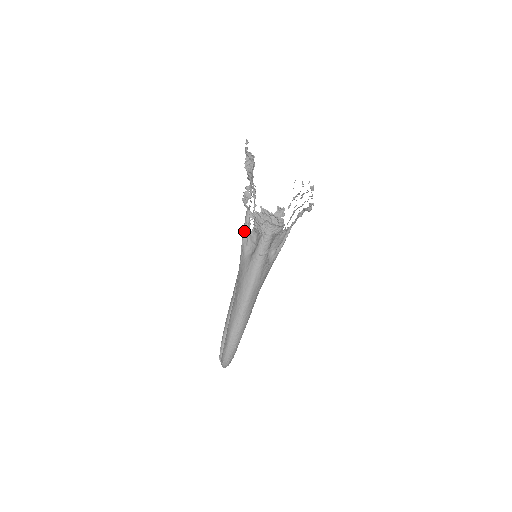
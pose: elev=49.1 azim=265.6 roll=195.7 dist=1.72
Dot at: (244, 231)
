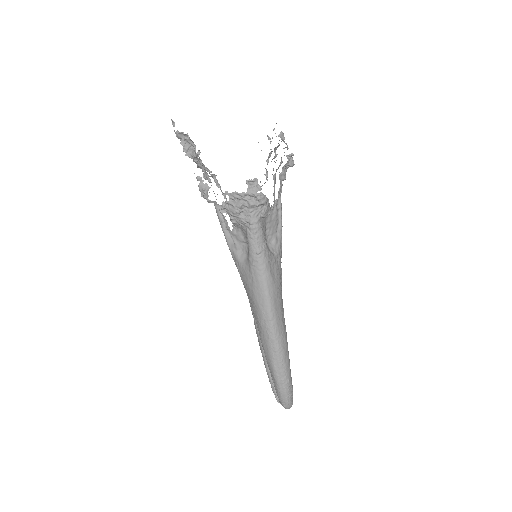
Dot at: (224, 233)
